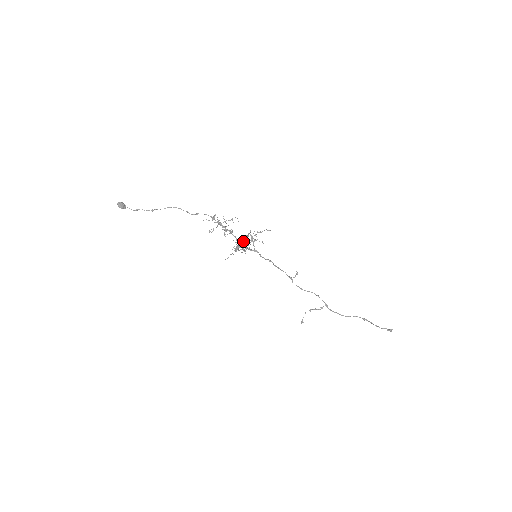
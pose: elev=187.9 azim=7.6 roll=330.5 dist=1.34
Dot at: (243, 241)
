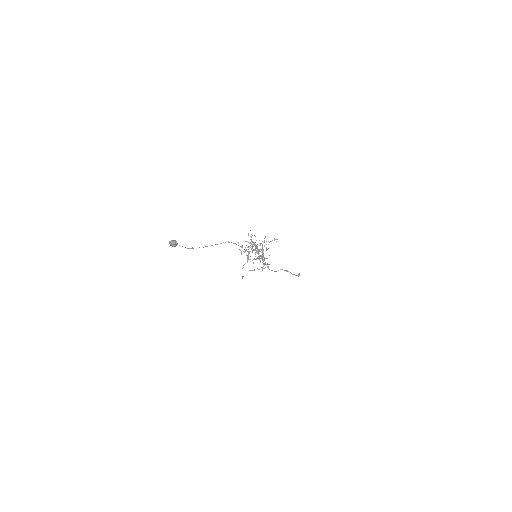
Dot at: occluded
